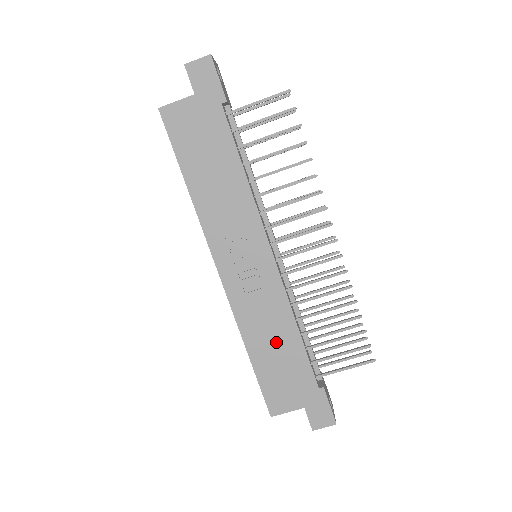
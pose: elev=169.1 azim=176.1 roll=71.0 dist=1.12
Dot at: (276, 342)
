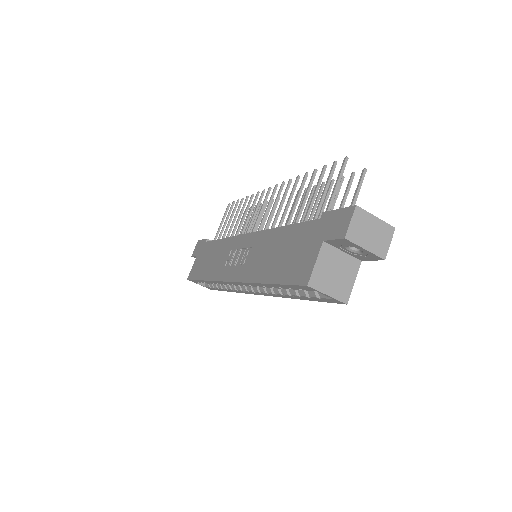
Dot at: (275, 251)
